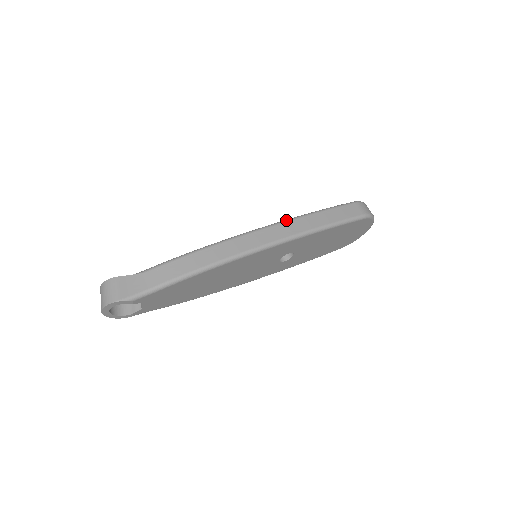
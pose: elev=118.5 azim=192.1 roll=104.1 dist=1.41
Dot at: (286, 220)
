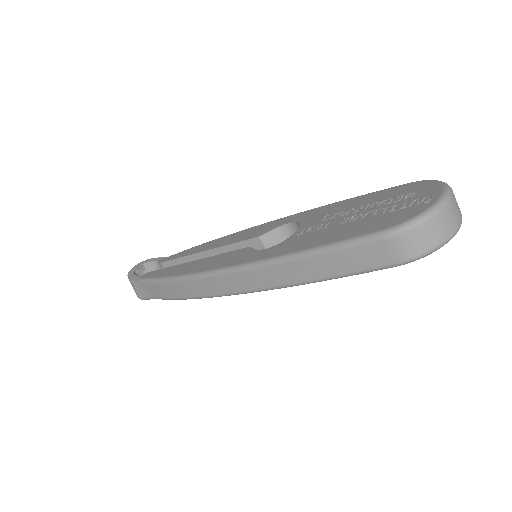
Dot at: (254, 266)
